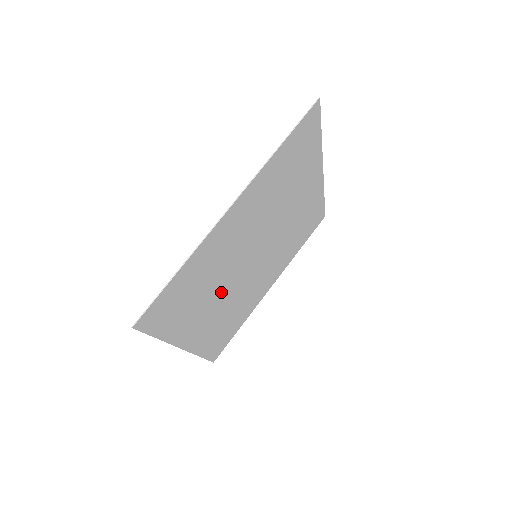
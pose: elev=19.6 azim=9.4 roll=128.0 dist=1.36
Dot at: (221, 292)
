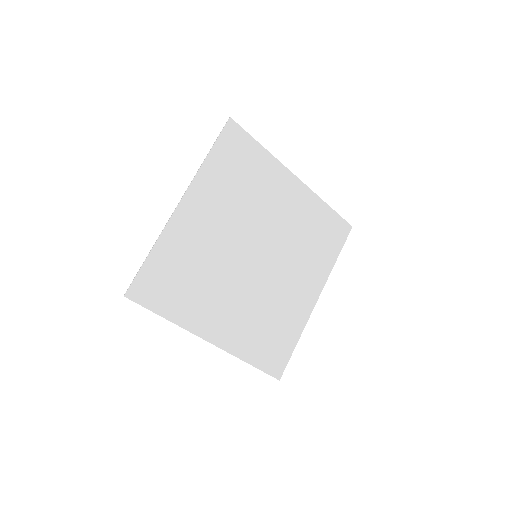
Dot at: (227, 287)
